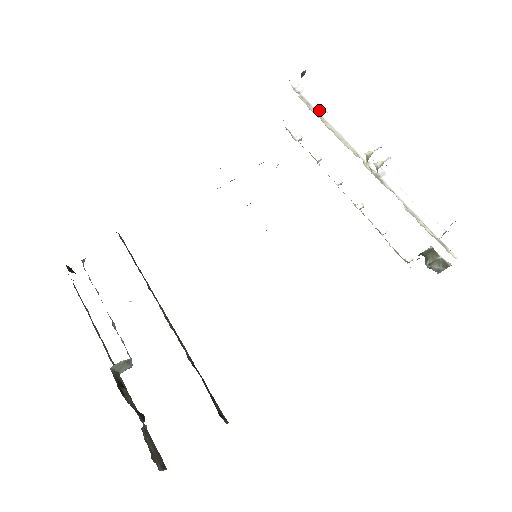
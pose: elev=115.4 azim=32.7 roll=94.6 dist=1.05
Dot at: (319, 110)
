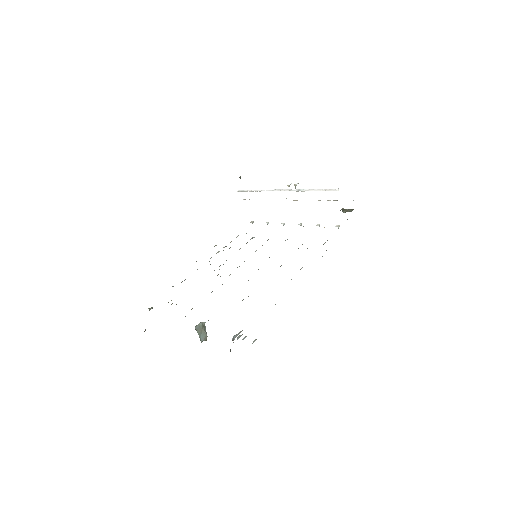
Dot at: (255, 191)
